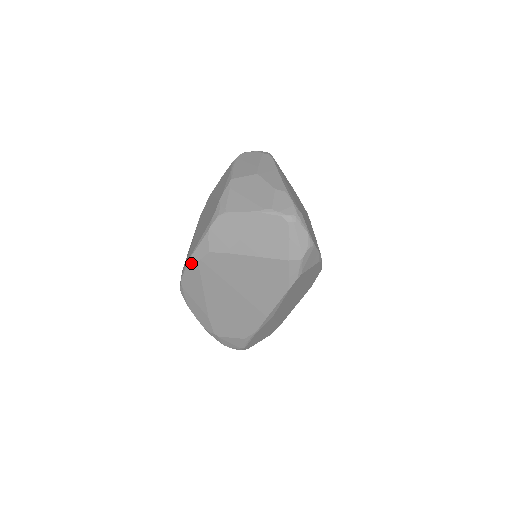
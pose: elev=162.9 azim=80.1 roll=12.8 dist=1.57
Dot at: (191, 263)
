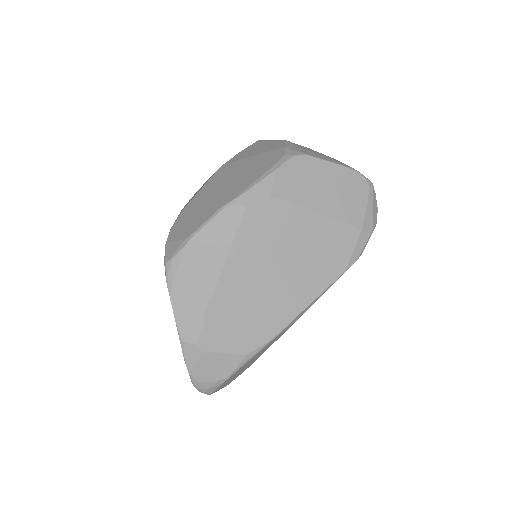
Dot at: (230, 209)
